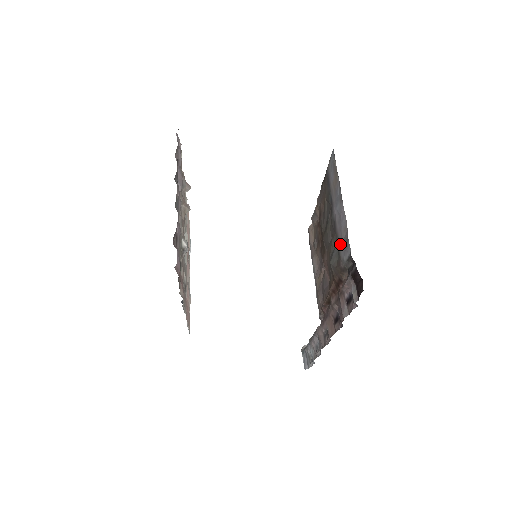
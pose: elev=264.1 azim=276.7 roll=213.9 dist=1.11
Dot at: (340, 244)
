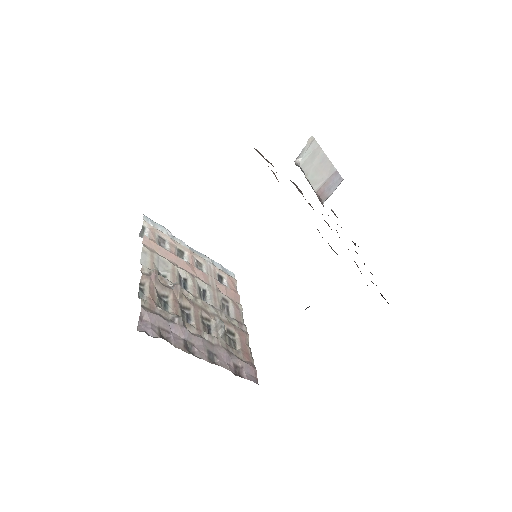
Dot at: occluded
